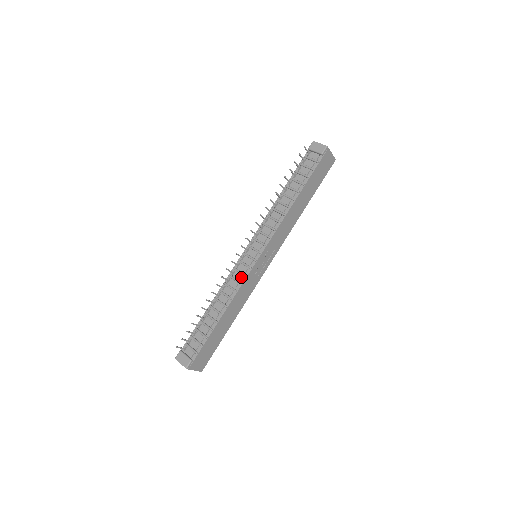
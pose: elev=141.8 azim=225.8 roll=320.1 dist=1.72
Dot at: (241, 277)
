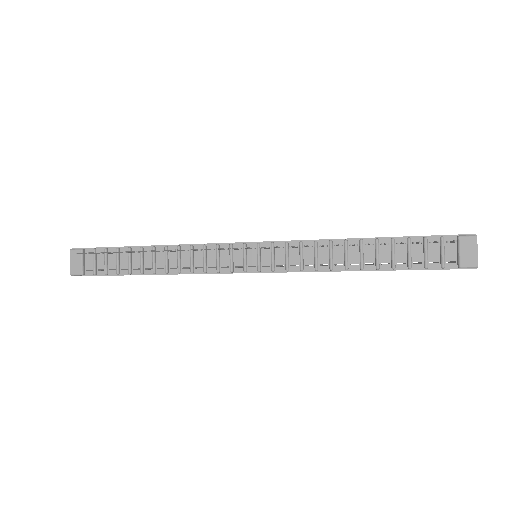
Dot at: (213, 265)
